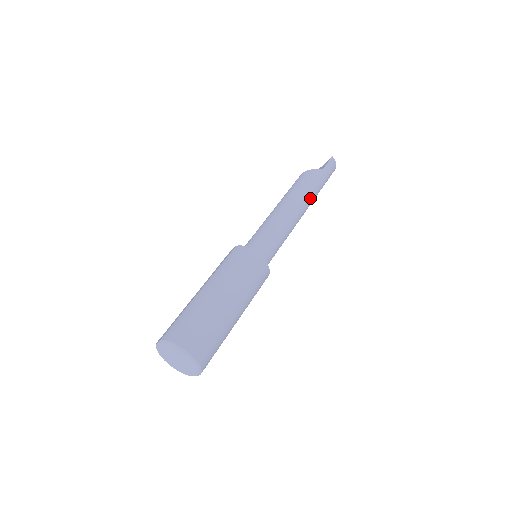
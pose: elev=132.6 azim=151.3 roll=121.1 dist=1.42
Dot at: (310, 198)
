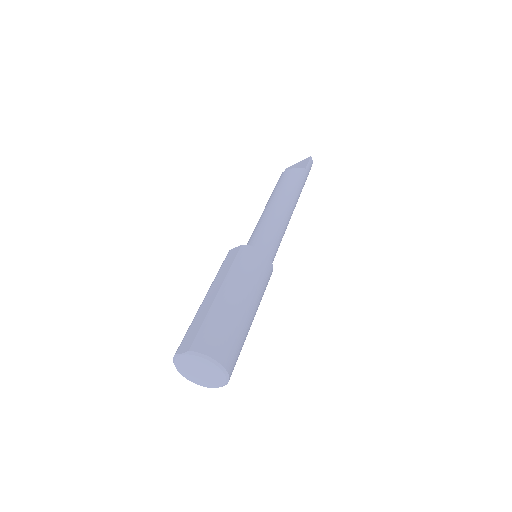
Dot at: (298, 198)
